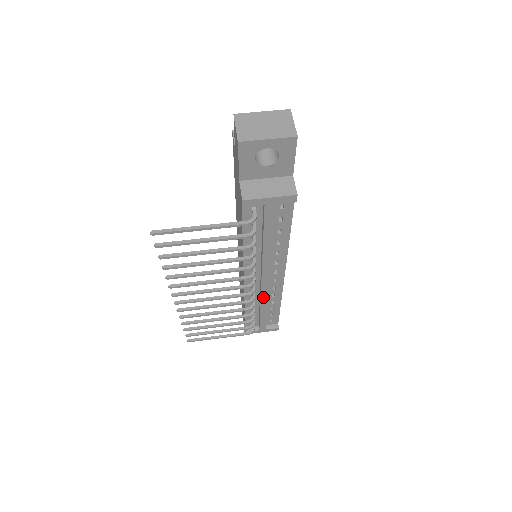
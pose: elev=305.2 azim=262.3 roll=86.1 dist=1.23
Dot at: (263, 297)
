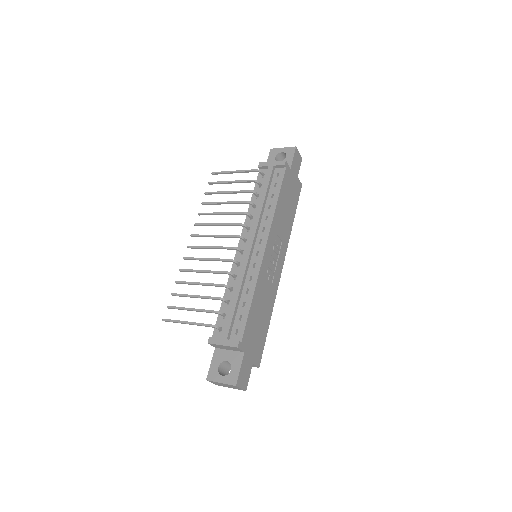
Dot at: (242, 269)
